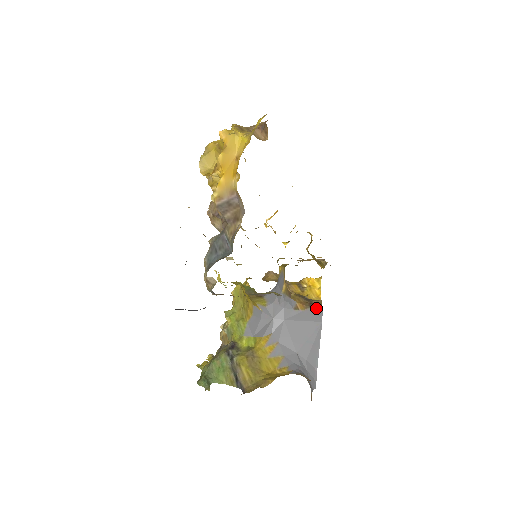
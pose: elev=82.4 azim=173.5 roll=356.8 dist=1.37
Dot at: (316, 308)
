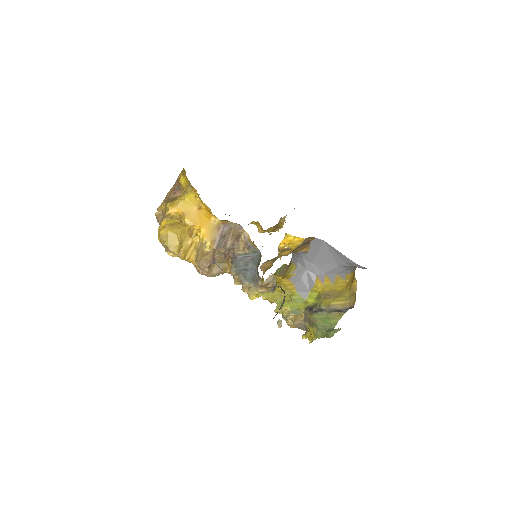
Dot at: (312, 241)
